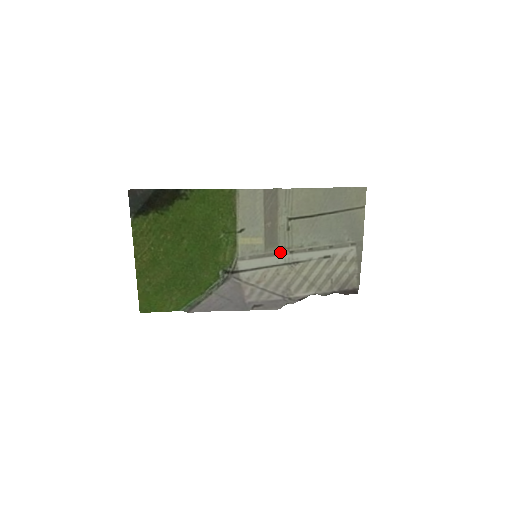
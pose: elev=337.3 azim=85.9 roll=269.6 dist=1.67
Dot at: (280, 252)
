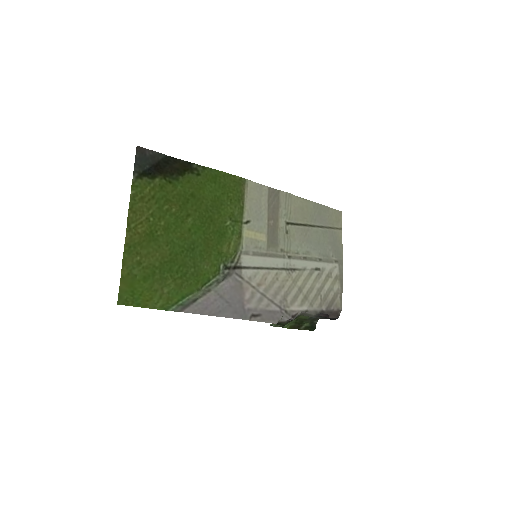
Dot at: (280, 254)
